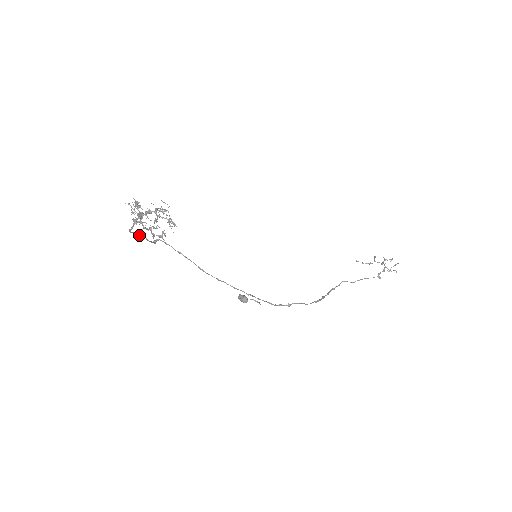
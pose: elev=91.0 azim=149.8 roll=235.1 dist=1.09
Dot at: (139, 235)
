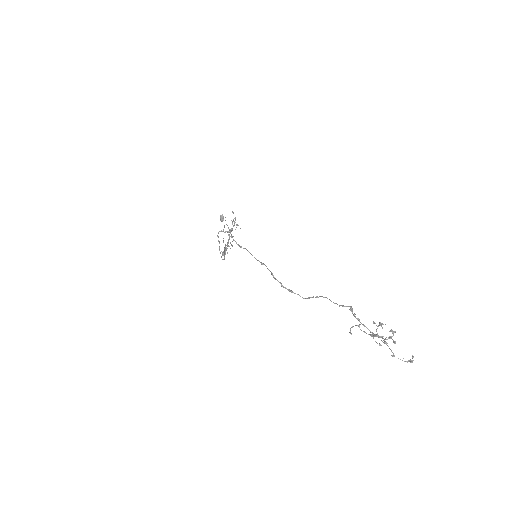
Dot at: (219, 243)
